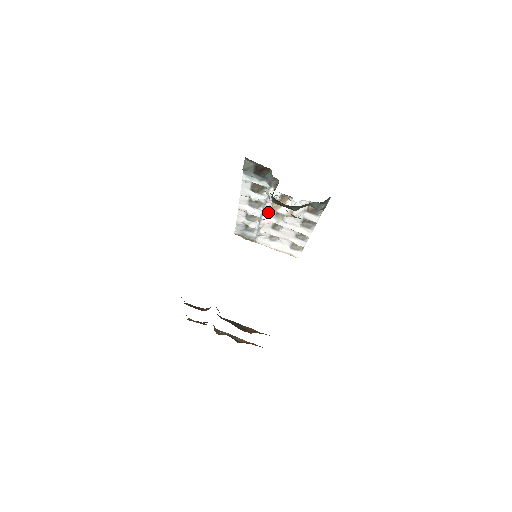
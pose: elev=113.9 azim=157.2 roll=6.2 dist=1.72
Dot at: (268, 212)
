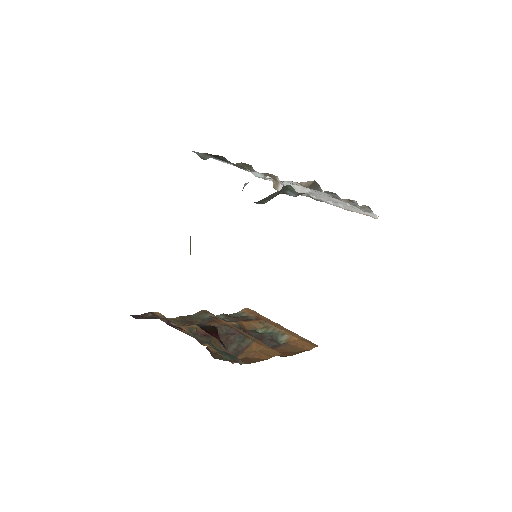
Dot at: occluded
